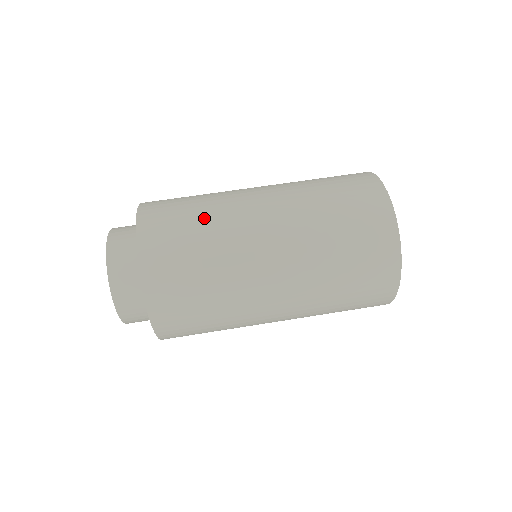
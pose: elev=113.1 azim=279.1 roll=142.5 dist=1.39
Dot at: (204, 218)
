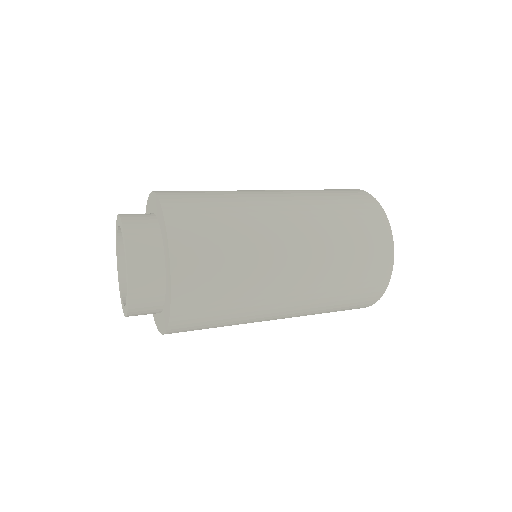
Dot at: occluded
